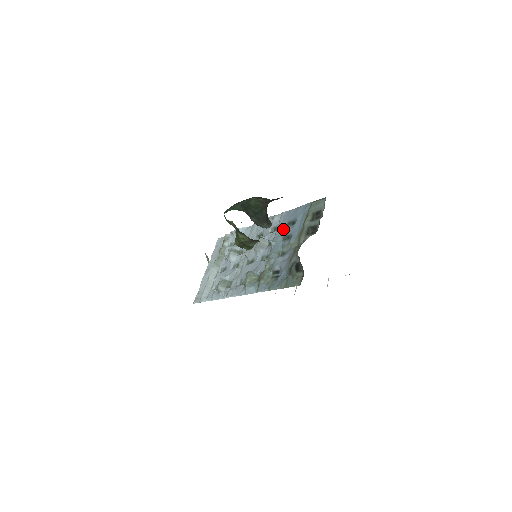
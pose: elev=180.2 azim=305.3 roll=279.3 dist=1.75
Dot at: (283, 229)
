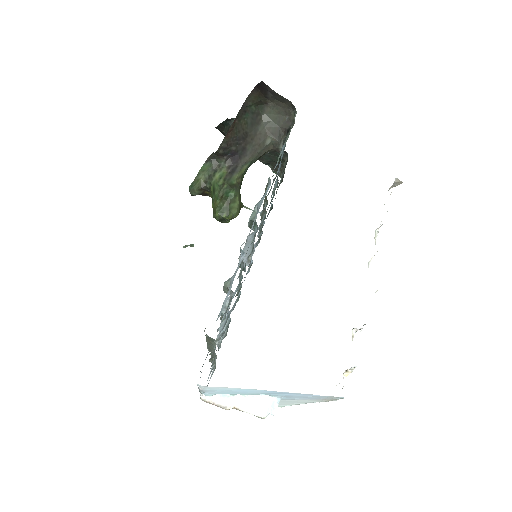
Dot at: occluded
